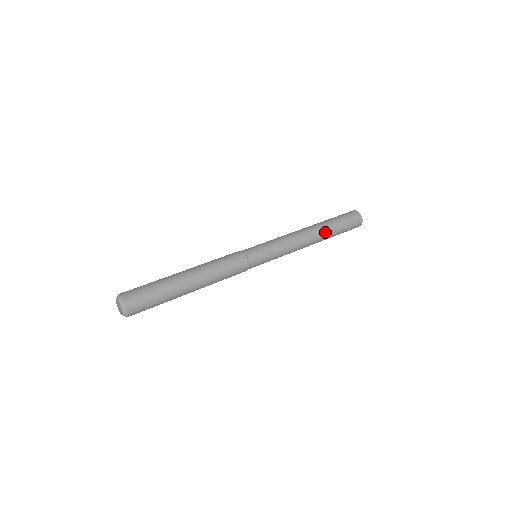
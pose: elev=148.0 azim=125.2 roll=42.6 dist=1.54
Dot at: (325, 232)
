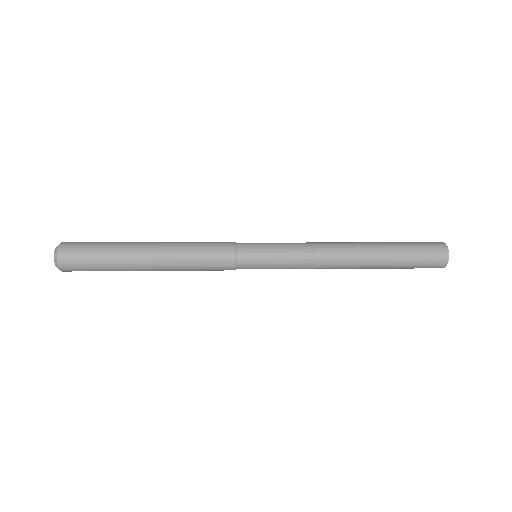
Dot at: (371, 244)
